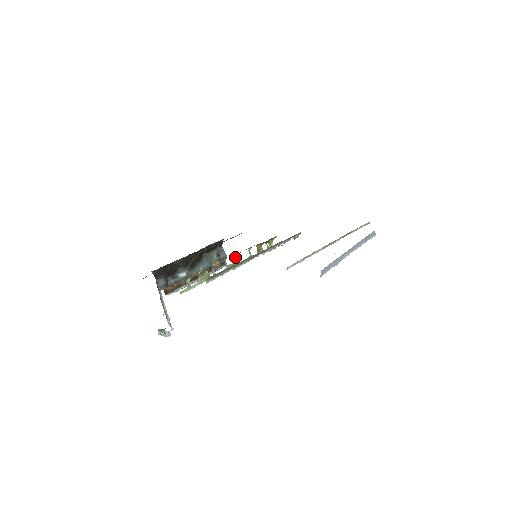
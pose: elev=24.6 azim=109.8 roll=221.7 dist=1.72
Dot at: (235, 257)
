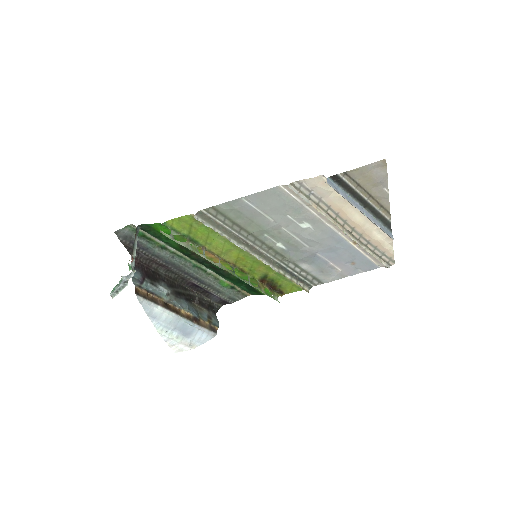
Dot at: (231, 267)
